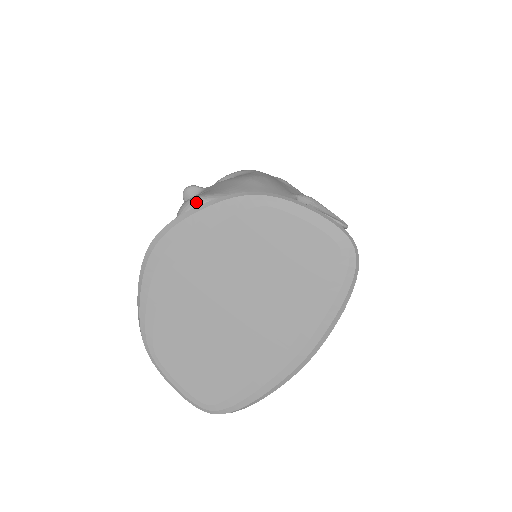
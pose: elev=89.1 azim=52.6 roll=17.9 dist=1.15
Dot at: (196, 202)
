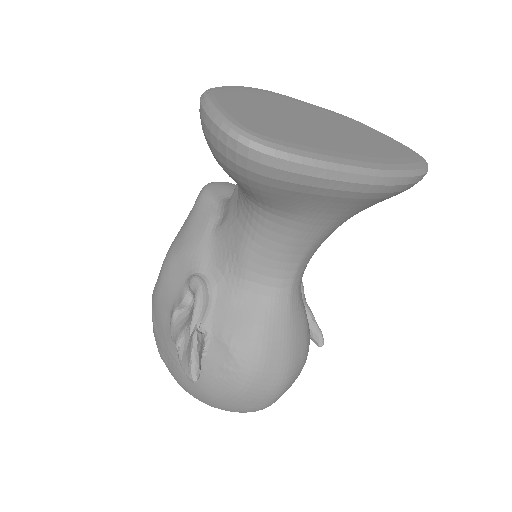
Dot at: occluded
